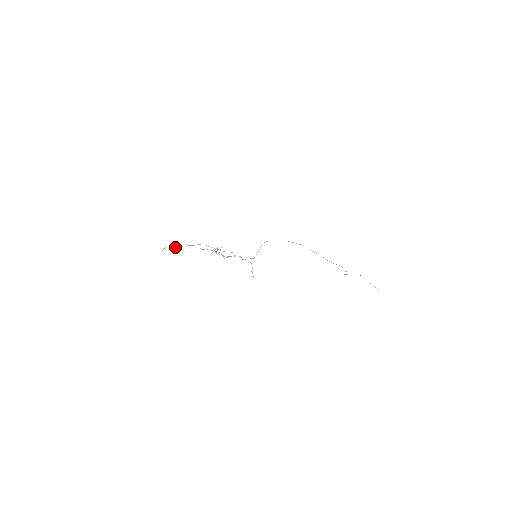
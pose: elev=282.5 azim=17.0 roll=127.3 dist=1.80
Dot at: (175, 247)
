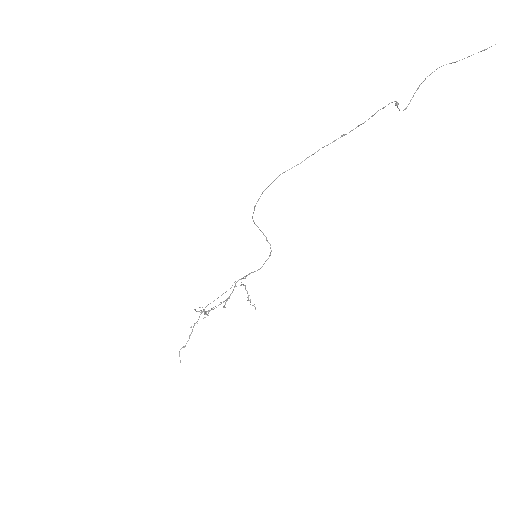
Dot at: (186, 343)
